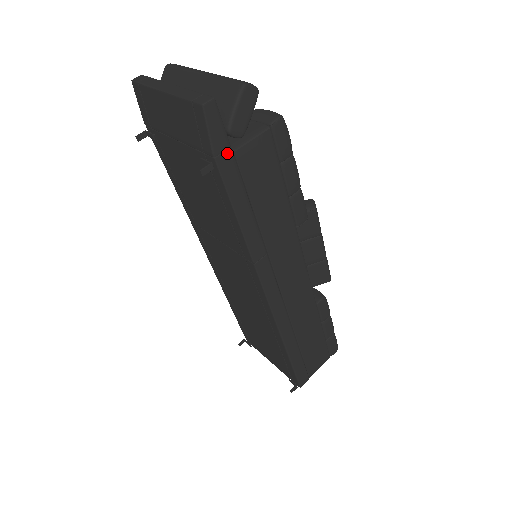
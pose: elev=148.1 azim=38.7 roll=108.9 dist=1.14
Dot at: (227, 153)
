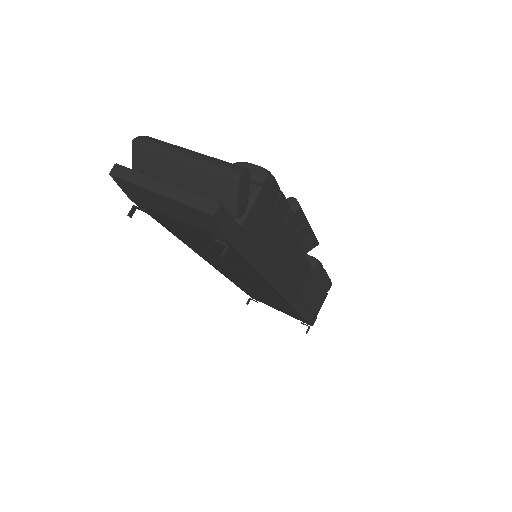
Dot at: (237, 231)
